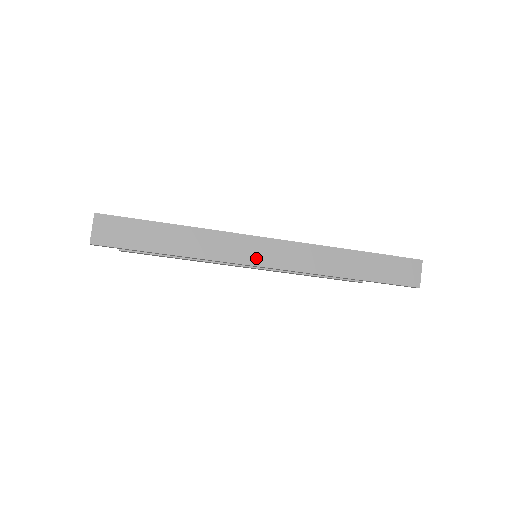
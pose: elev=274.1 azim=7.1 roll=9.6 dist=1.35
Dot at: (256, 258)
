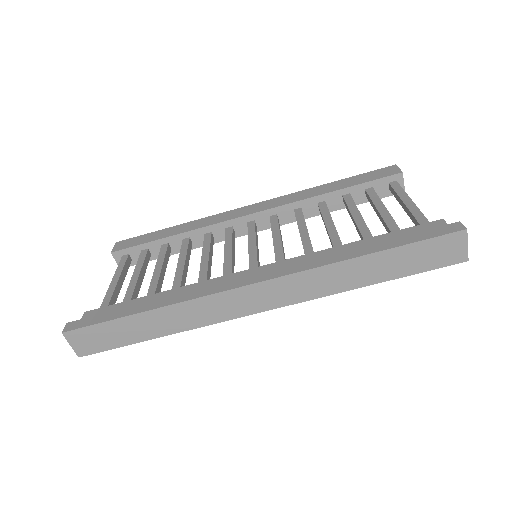
Dot at: (249, 307)
